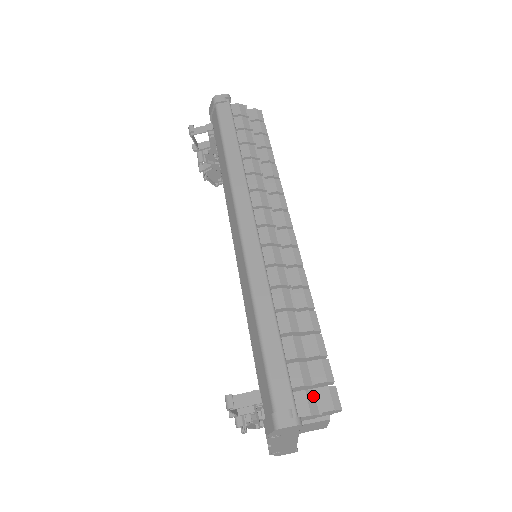
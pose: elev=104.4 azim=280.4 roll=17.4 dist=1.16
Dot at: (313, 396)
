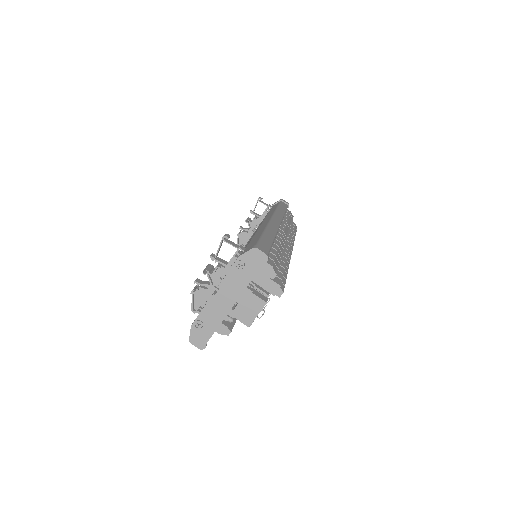
Dot at: (276, 268)
